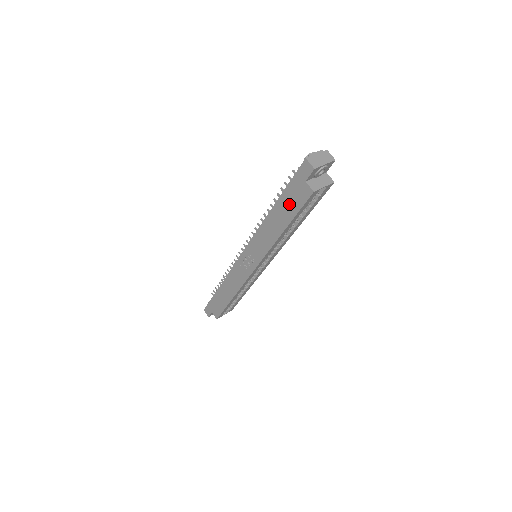
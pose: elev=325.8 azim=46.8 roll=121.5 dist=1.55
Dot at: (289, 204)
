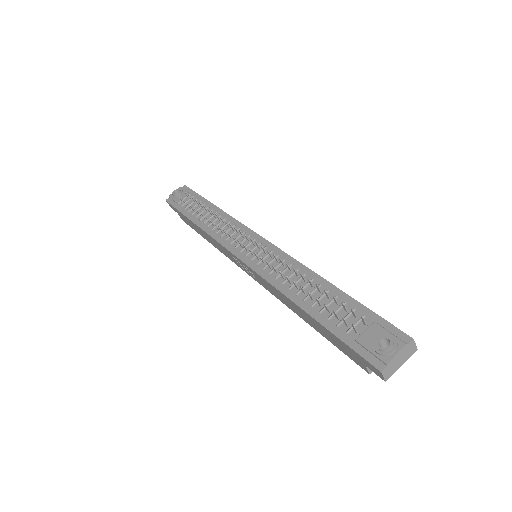
Dot at: (330, 337)
